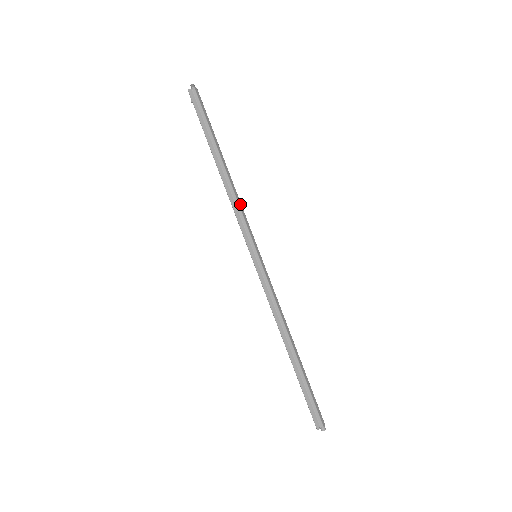
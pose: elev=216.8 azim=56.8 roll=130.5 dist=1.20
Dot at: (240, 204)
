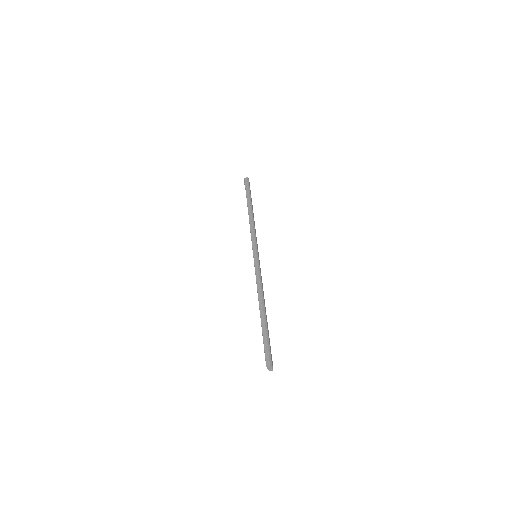
Dot at: (255, 230)
